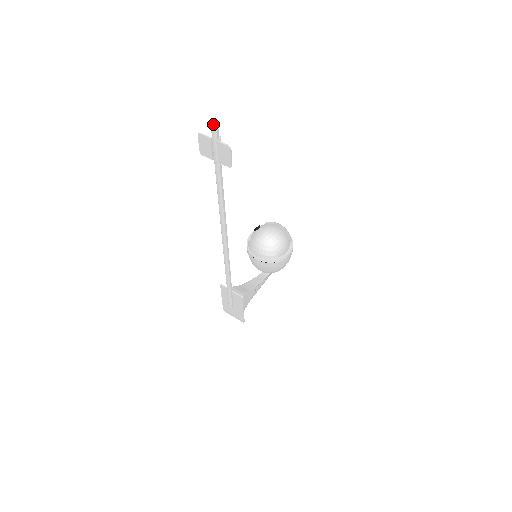
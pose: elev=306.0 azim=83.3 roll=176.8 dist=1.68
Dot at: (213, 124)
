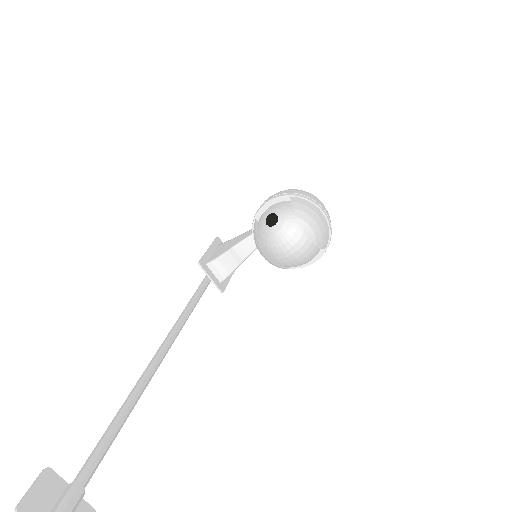
Dot at: out of frame
